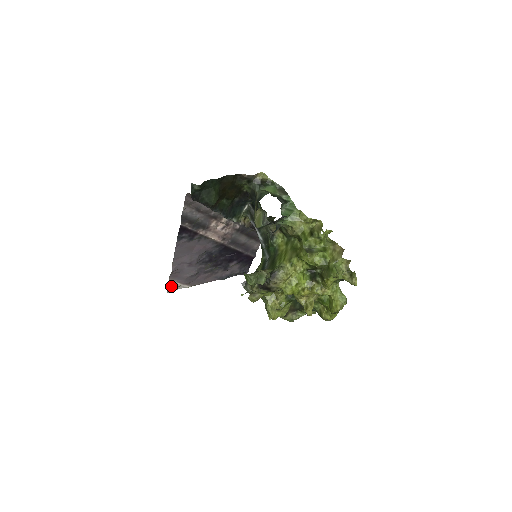
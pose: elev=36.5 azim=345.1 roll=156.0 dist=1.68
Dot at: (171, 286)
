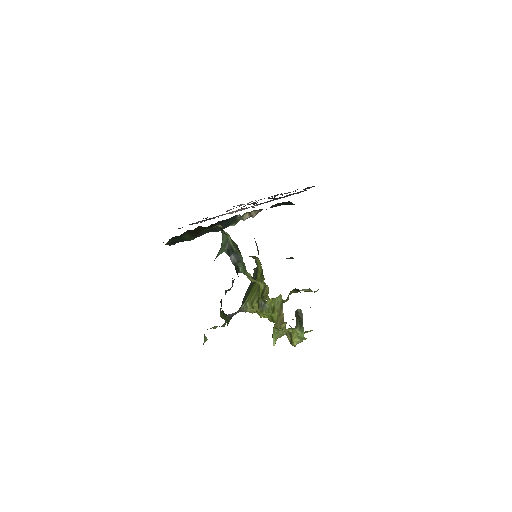
Dot at: occluded
